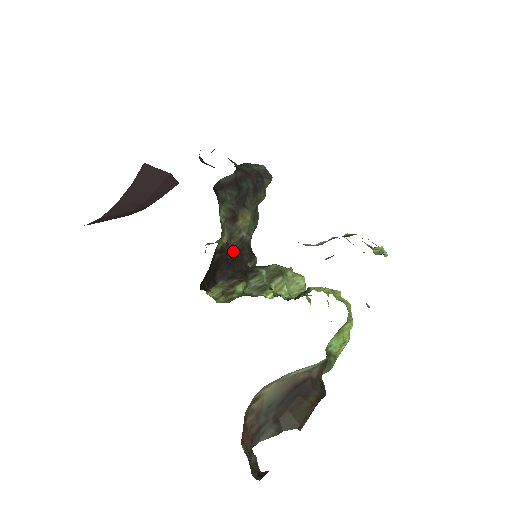
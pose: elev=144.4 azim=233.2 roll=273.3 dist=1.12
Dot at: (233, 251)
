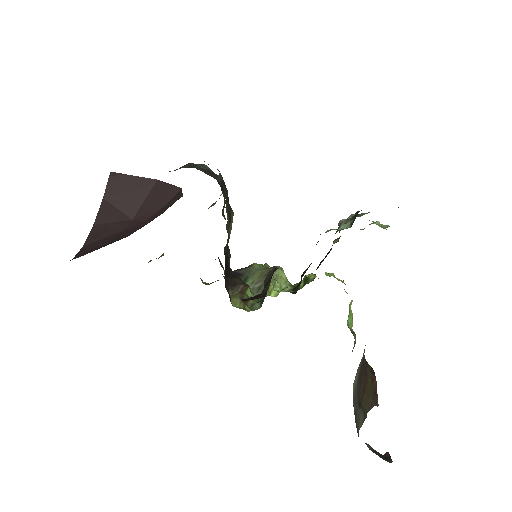
Dot at: (226, 257)
